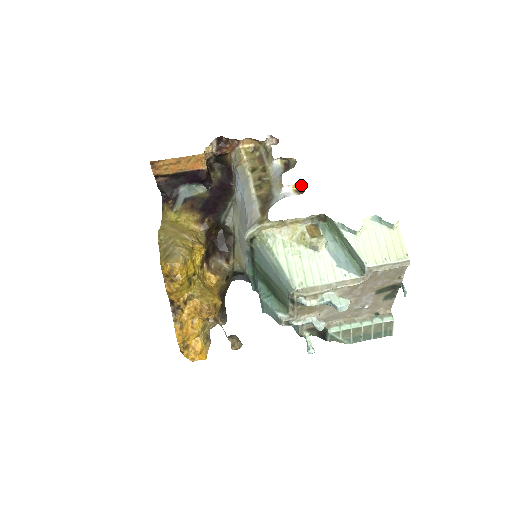
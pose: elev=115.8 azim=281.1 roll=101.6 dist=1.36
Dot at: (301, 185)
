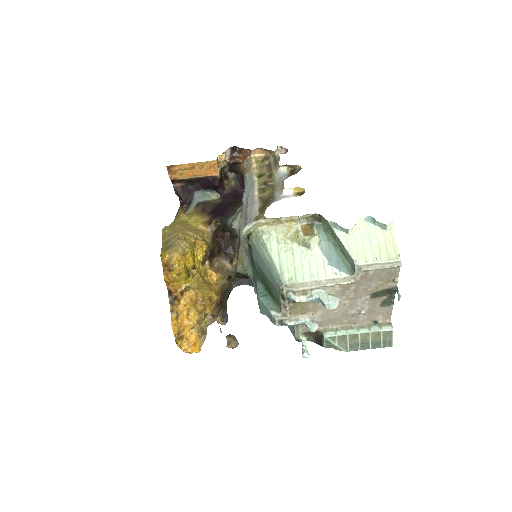
Dot at: (301, 188)
